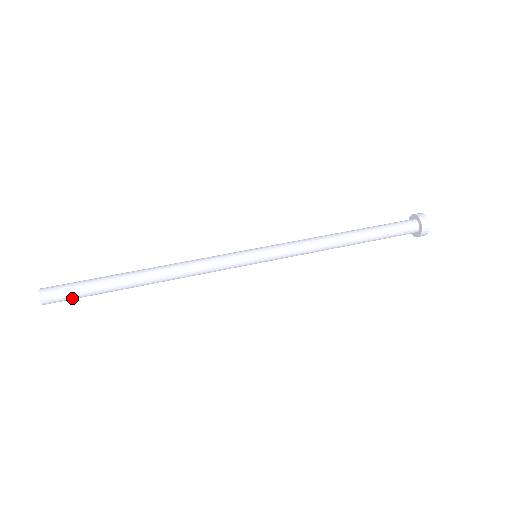
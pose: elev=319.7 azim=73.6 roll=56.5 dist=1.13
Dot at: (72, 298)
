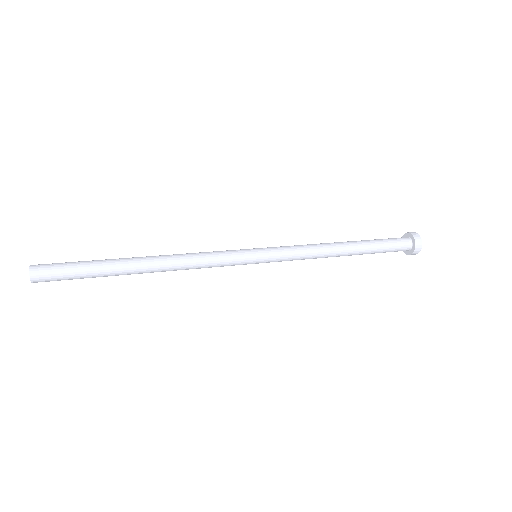
Dot at: (63, 268)
